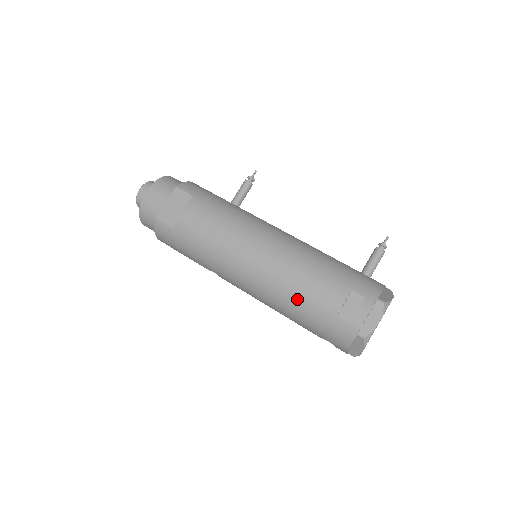
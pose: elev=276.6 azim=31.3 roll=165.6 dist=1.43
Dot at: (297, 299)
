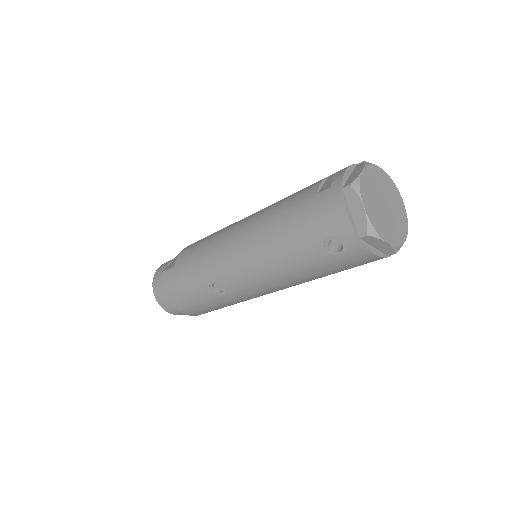
Dot at: (279, 217)
